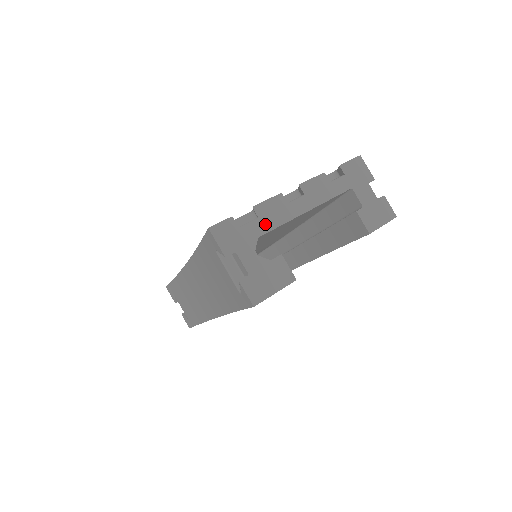
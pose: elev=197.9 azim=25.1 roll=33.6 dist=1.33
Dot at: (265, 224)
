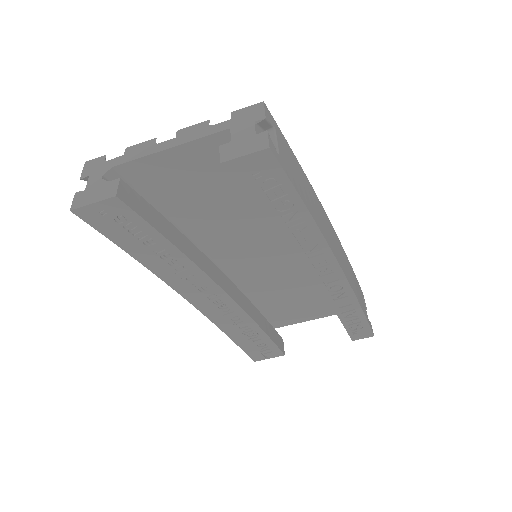
Dot at: (125, 158)
